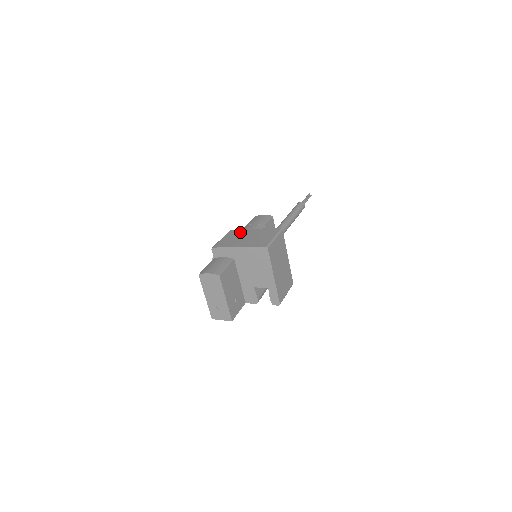
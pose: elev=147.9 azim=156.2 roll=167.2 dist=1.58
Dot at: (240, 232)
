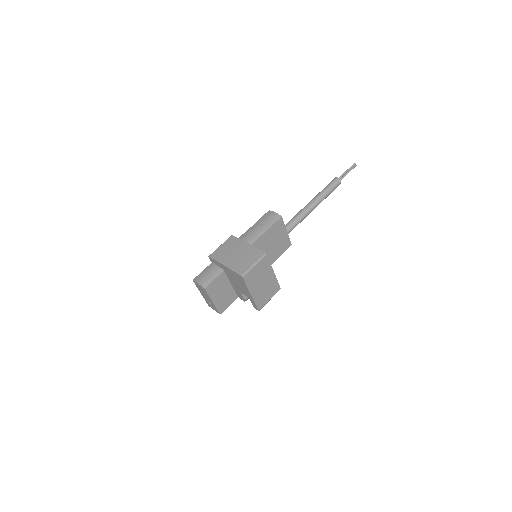
Dot at: (236, 243)
